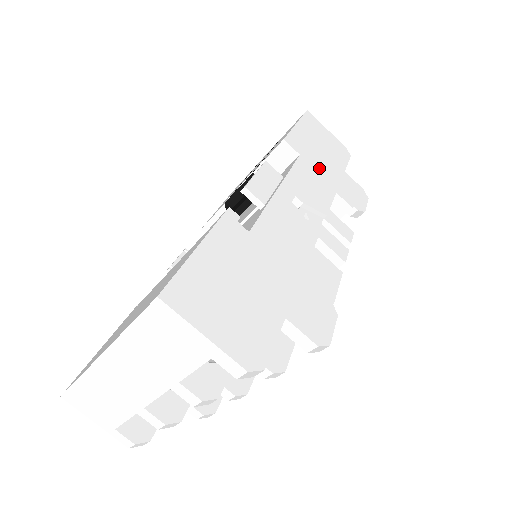
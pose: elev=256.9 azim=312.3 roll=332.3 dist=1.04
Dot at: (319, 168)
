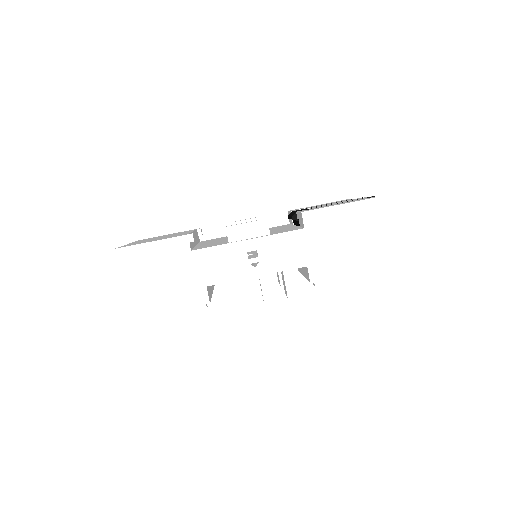
Dot at: (314, 244)
